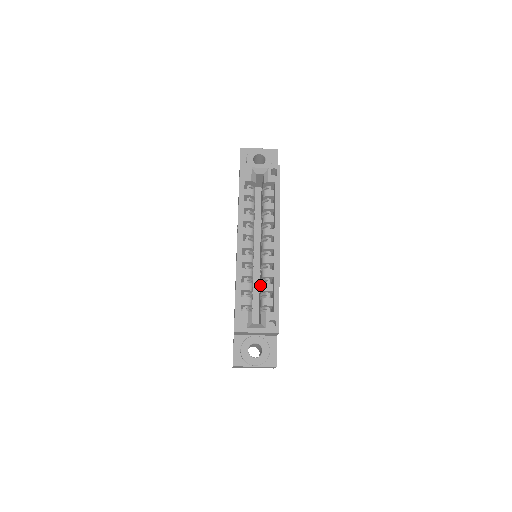
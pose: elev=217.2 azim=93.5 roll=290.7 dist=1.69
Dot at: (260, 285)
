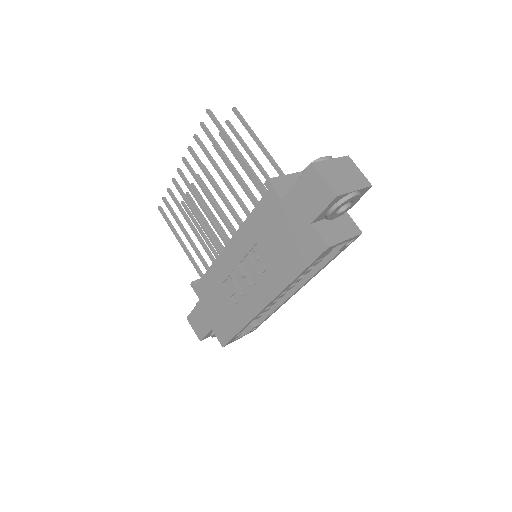
Dot at: occluded
